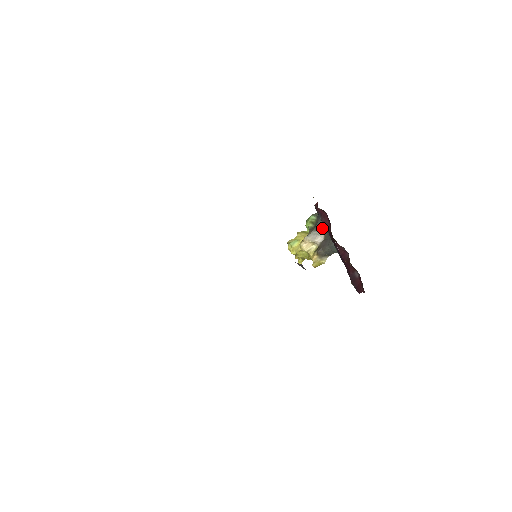
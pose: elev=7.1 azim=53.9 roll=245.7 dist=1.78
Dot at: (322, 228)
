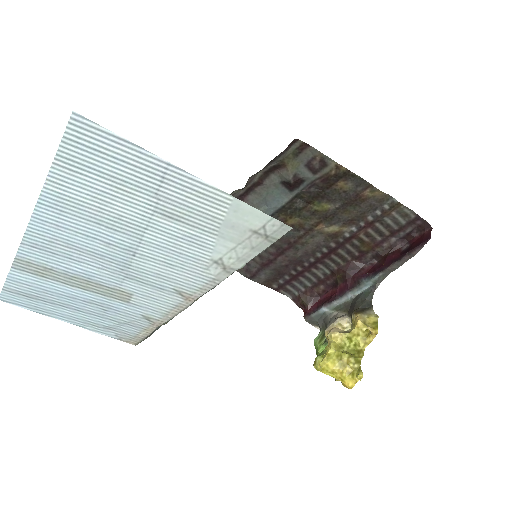
Dot at: (334, 314)
